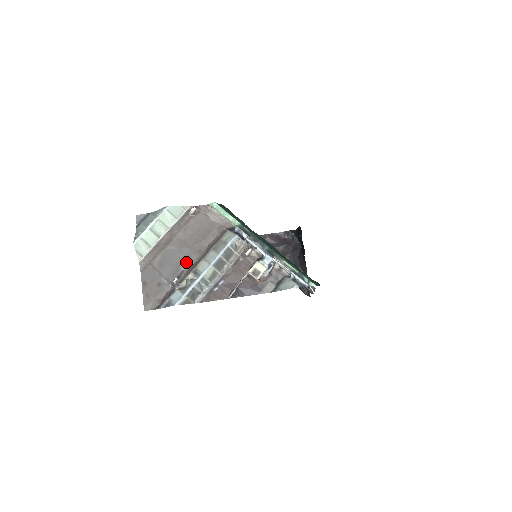
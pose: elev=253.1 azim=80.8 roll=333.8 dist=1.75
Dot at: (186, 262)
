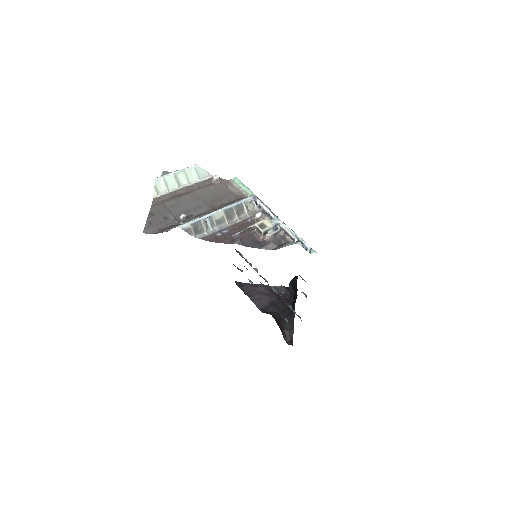
Dot at: (197, 210)
